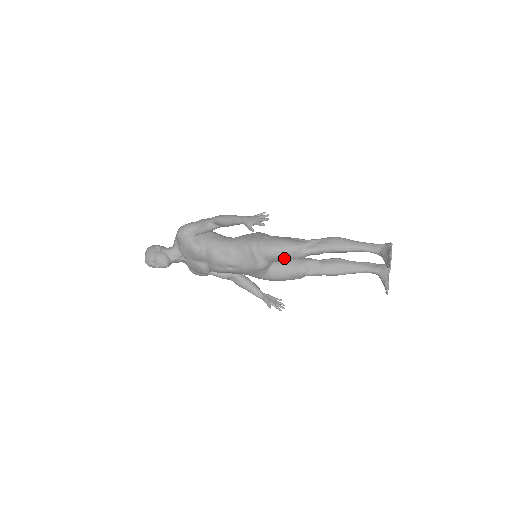
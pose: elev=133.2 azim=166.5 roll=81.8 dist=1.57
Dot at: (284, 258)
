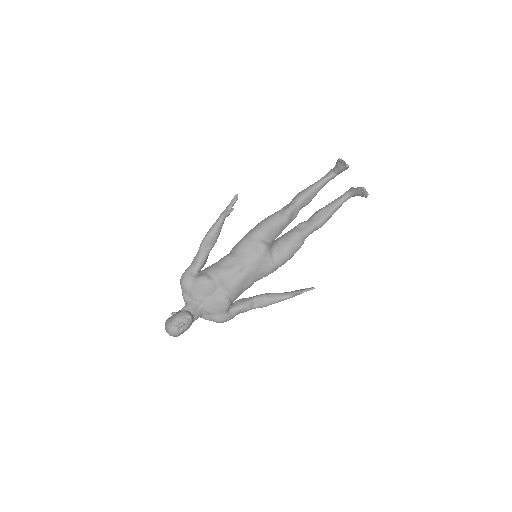
Dot at: (275, 229)
